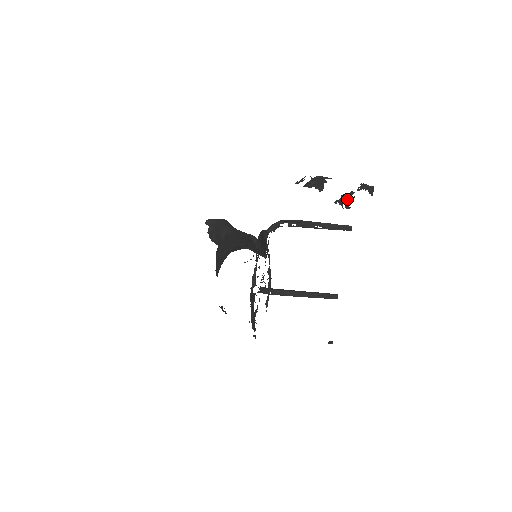
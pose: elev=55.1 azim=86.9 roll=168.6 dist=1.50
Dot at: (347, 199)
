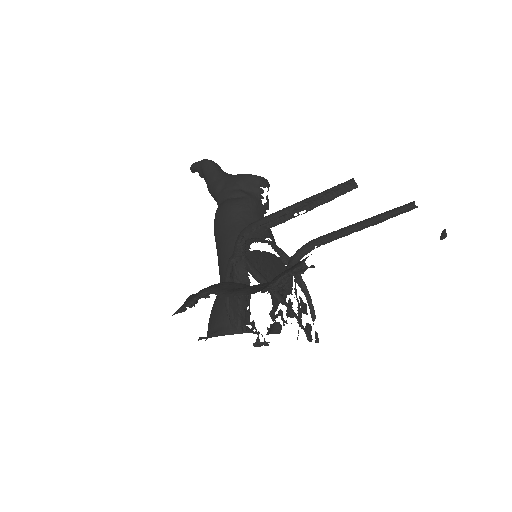
Dot at: occluded
